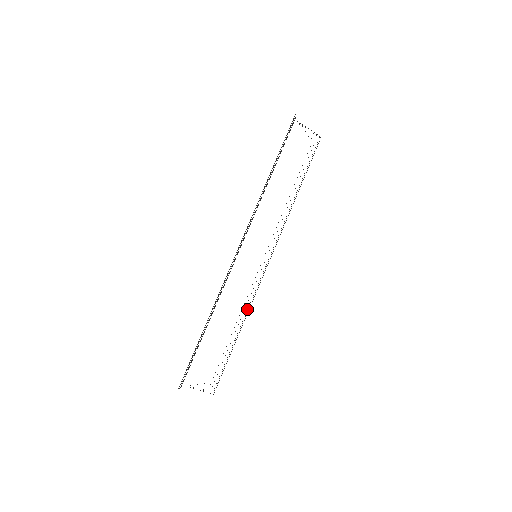
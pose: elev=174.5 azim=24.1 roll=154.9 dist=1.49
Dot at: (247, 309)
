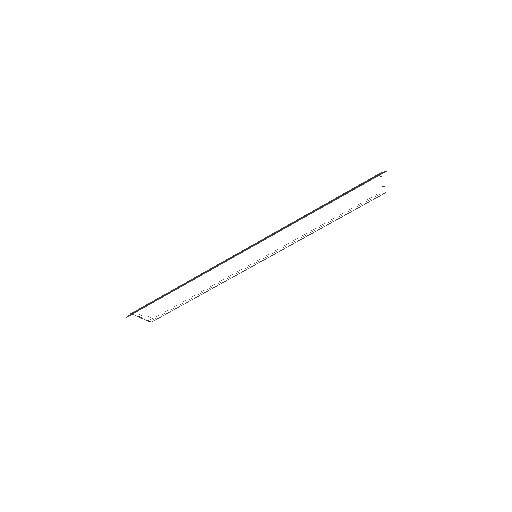
Dot at: (219, 284)
